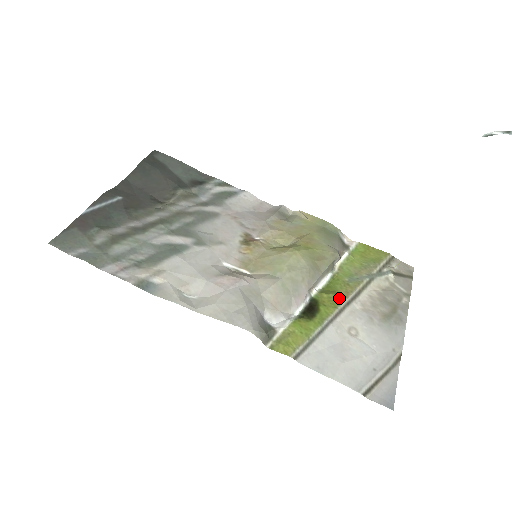
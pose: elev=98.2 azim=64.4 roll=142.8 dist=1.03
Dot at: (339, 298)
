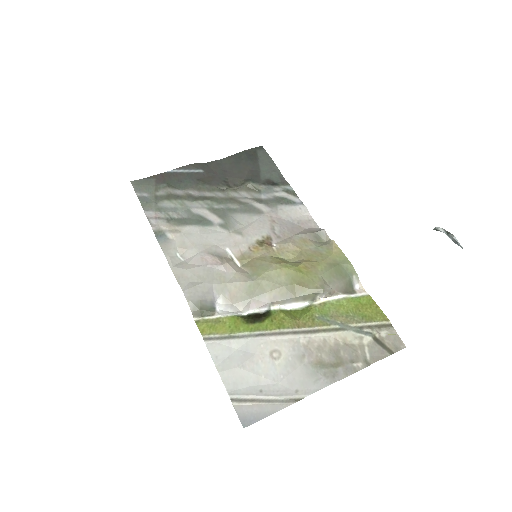
Dot at: (291, 324)
